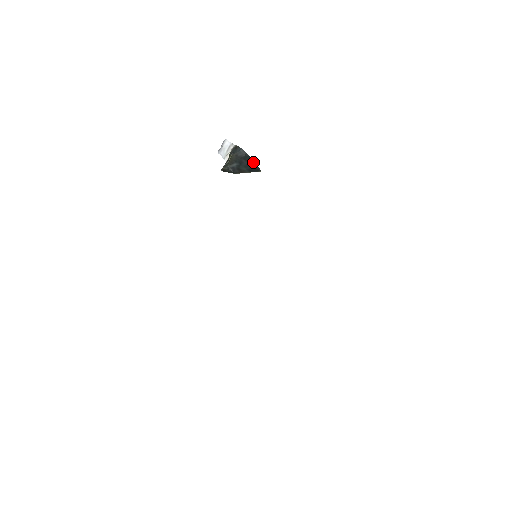
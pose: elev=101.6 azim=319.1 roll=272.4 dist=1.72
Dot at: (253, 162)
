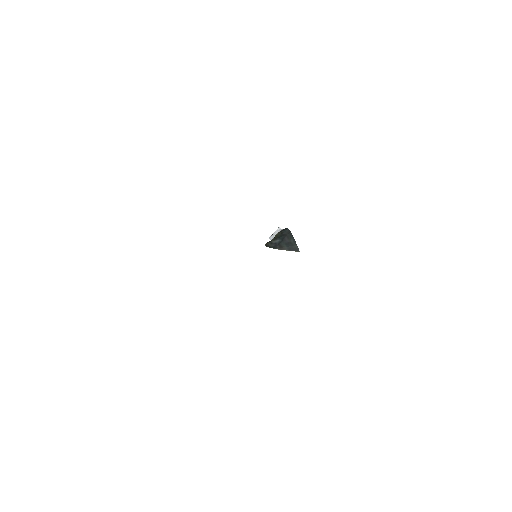
Dot at: (294, 241)
